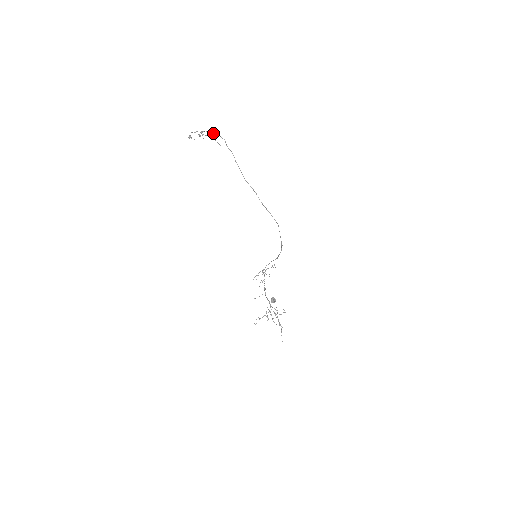
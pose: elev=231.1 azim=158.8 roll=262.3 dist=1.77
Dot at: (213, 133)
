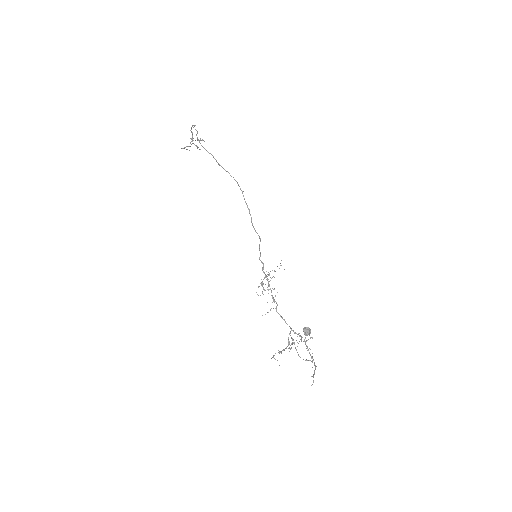
Dot at: (191, 128)
